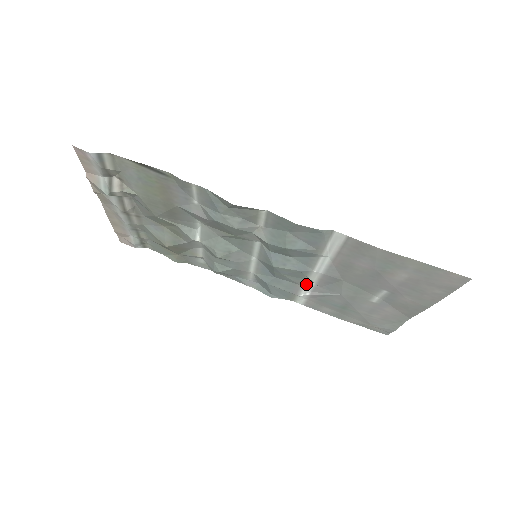
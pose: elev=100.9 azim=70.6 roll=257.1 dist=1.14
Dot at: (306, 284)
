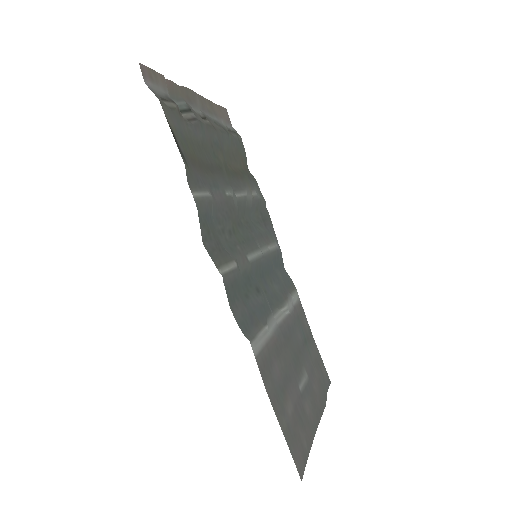
Dot at: (289, 303)
